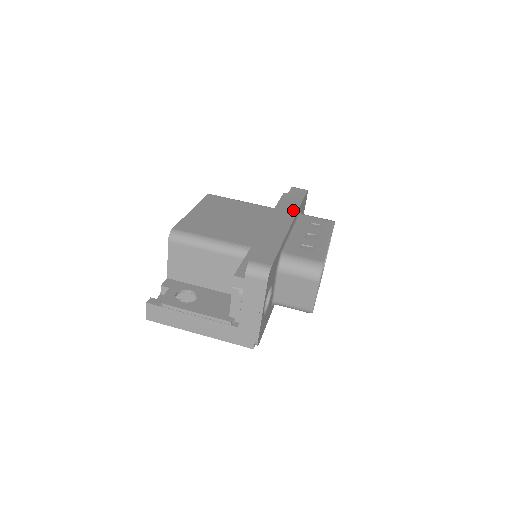
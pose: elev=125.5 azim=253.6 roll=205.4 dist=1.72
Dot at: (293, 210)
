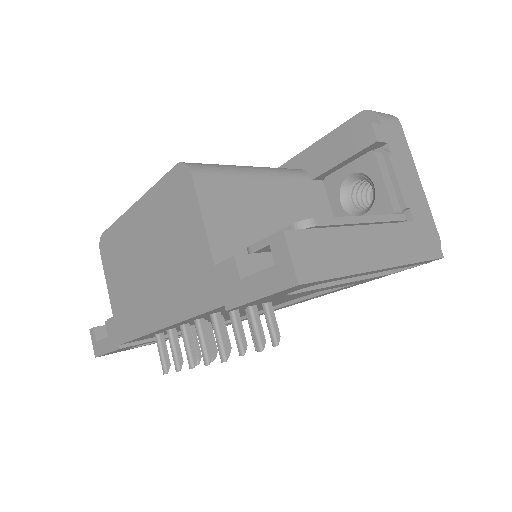
Dot at: occluded
